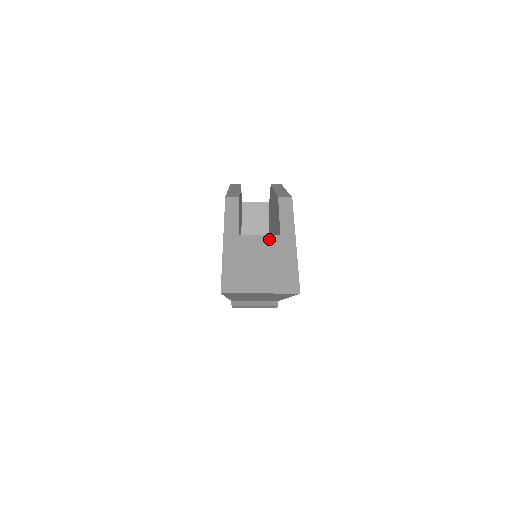
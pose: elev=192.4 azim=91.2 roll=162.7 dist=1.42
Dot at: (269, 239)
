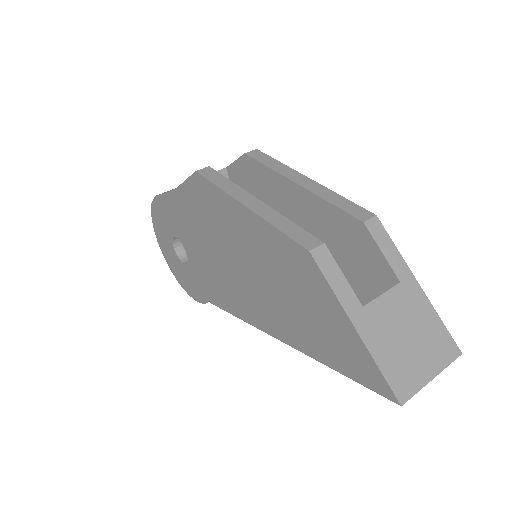
Dot at: (395, 295)
